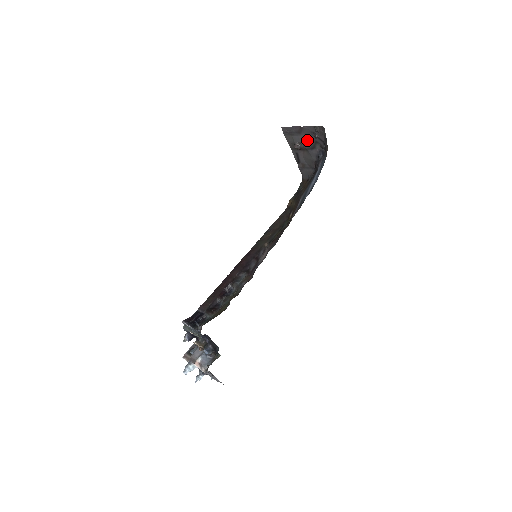
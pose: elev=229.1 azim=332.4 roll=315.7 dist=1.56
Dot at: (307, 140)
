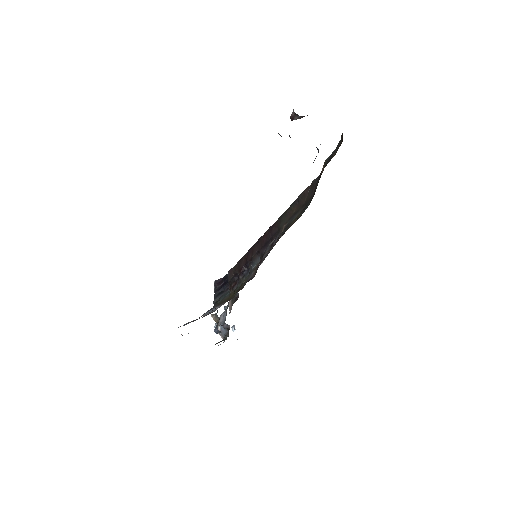
Dot at: occluded
